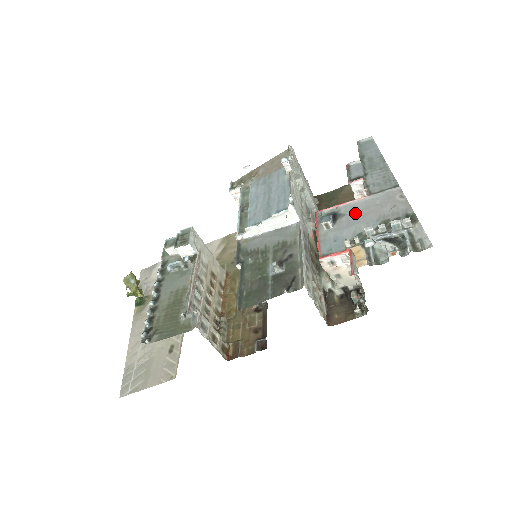
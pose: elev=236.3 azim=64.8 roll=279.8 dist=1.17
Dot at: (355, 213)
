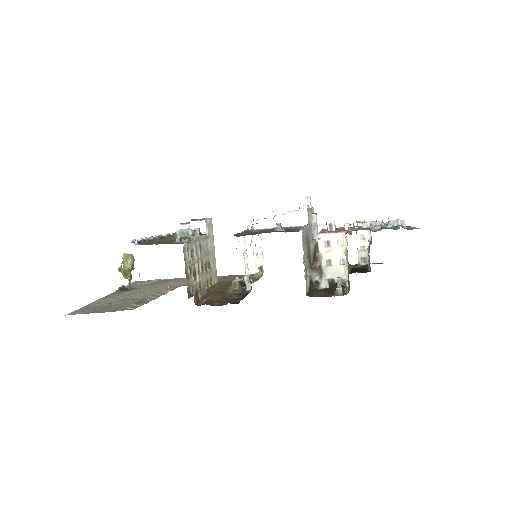
Dot at: occluded
